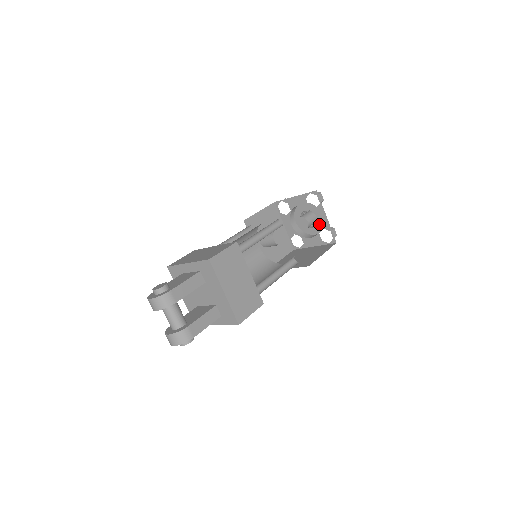
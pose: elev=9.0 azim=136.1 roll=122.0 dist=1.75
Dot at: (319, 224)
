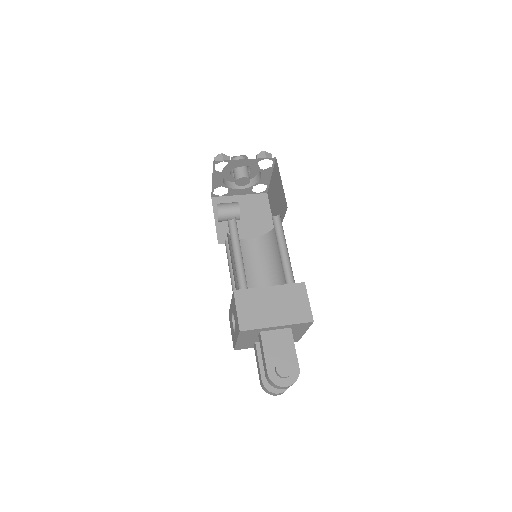
Dot at: (250, 175)
